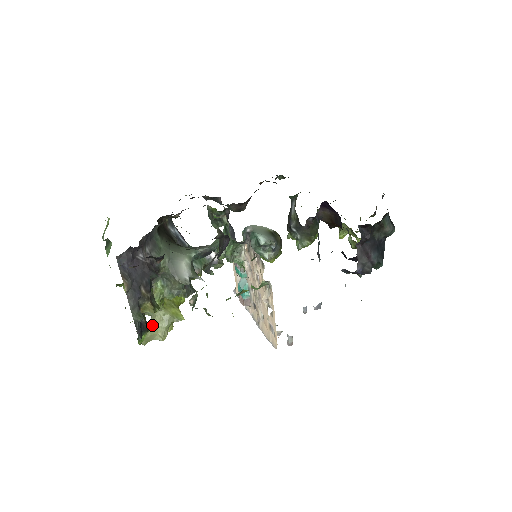
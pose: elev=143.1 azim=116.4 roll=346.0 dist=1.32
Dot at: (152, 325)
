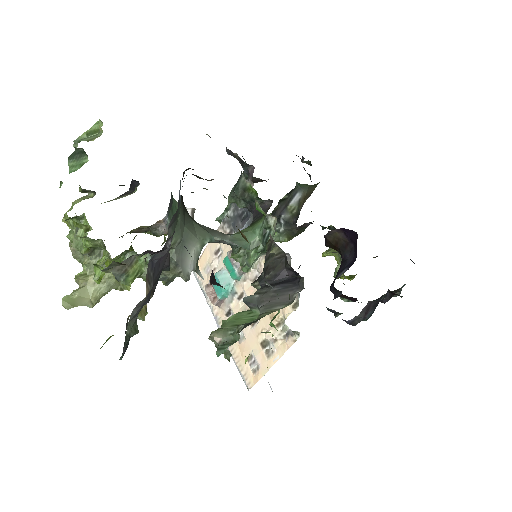
Dot at: (84, 282)
